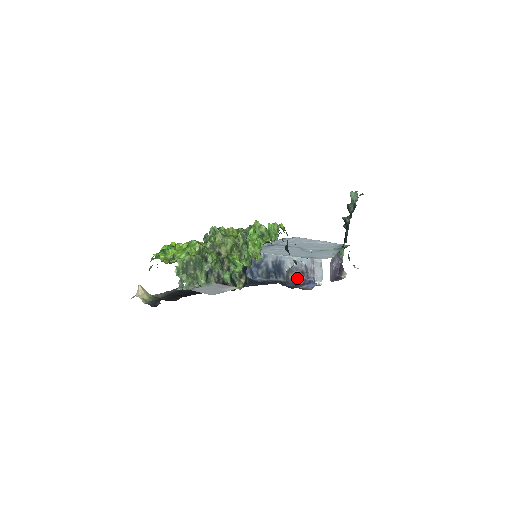
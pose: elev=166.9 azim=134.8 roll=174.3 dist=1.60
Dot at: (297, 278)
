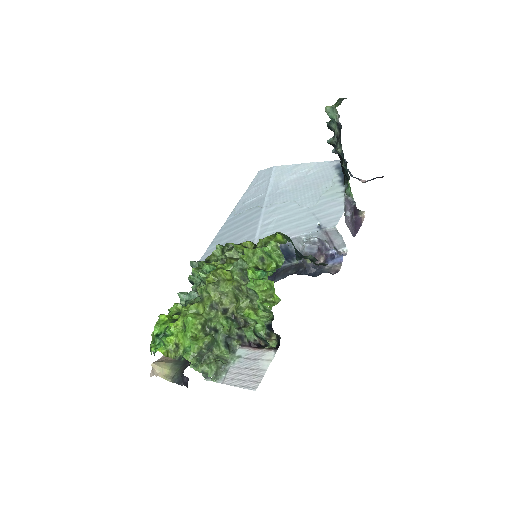
Dot at: occluded
